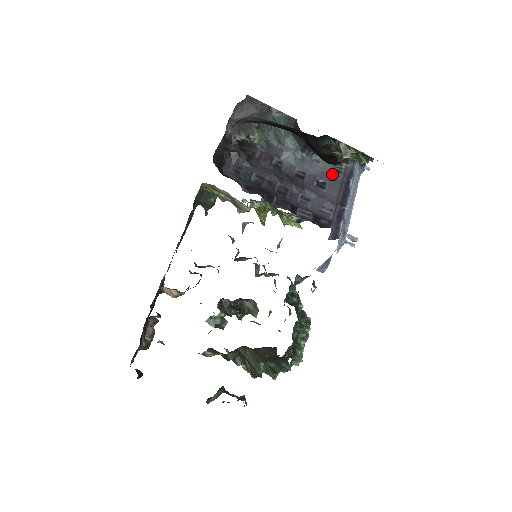
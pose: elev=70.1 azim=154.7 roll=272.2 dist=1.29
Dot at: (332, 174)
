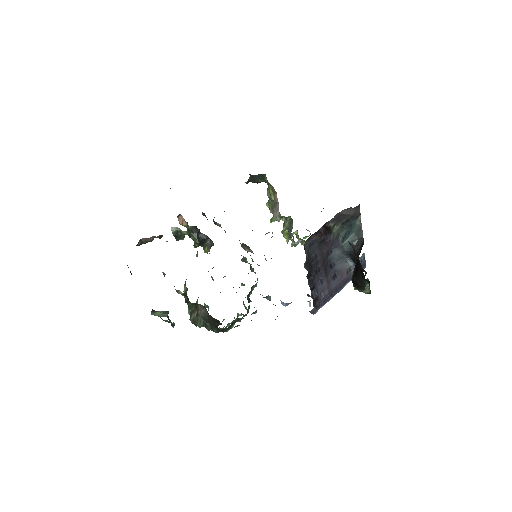
Dot at: (344, 273)
